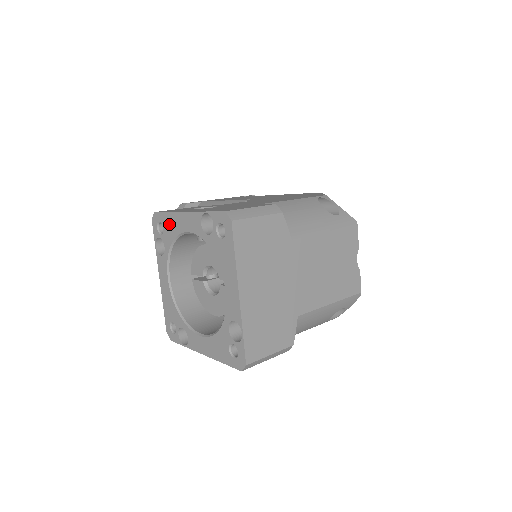
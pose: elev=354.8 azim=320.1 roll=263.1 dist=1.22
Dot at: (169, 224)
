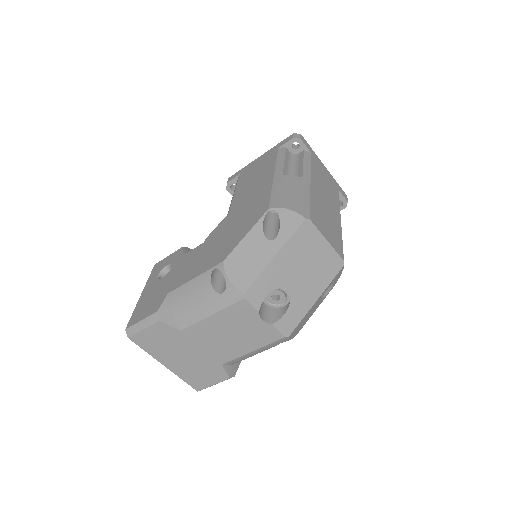
Dot at: occluded
